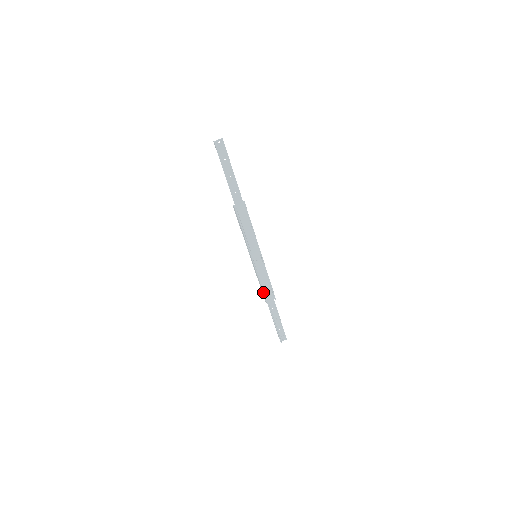
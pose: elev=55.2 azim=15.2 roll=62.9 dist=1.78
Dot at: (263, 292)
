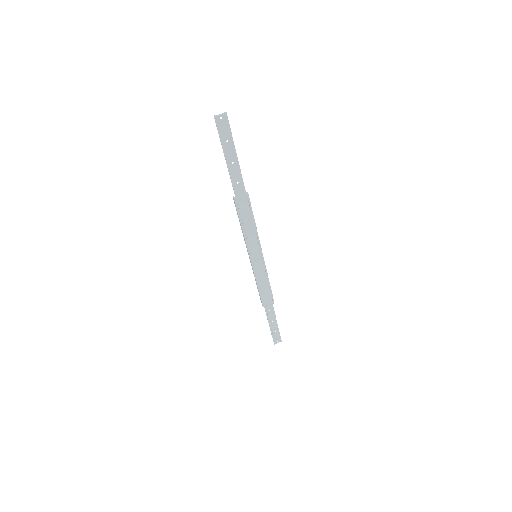
Dot at: (260, 295)
